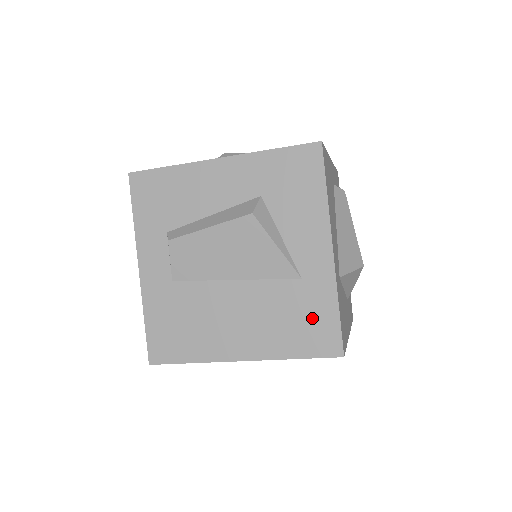
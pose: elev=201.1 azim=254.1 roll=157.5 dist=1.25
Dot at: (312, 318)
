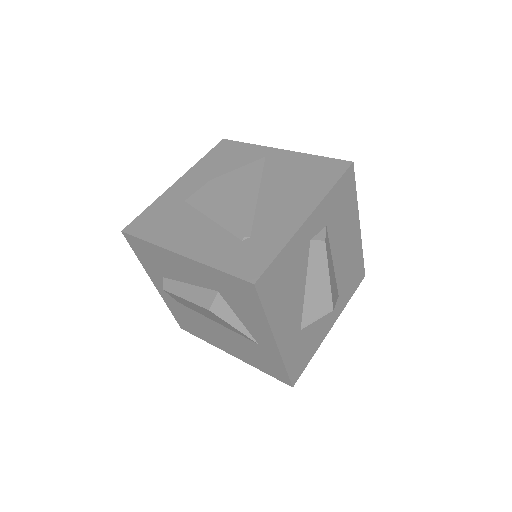
Dot at: (269, 363)
